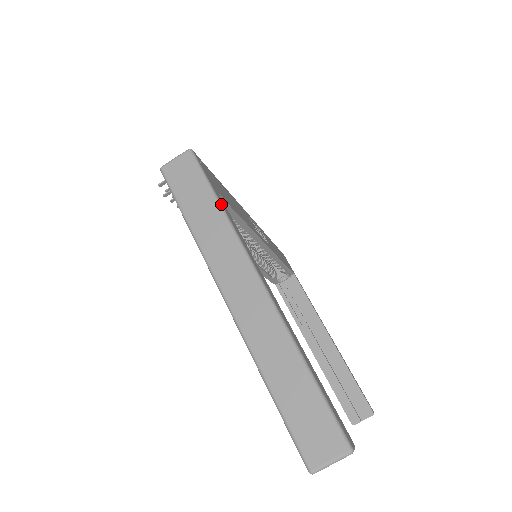
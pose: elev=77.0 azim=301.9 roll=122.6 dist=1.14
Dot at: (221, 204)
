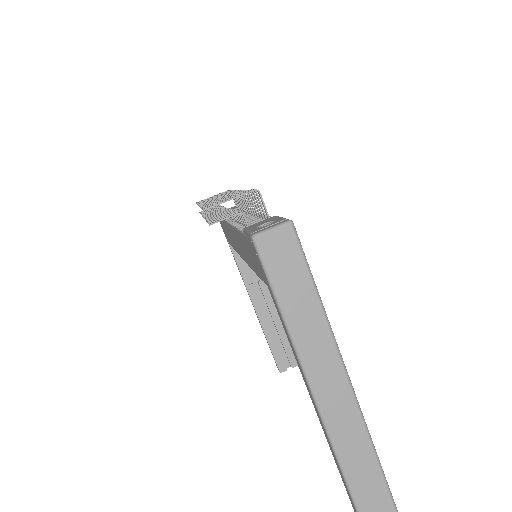
Dot at: occluded
